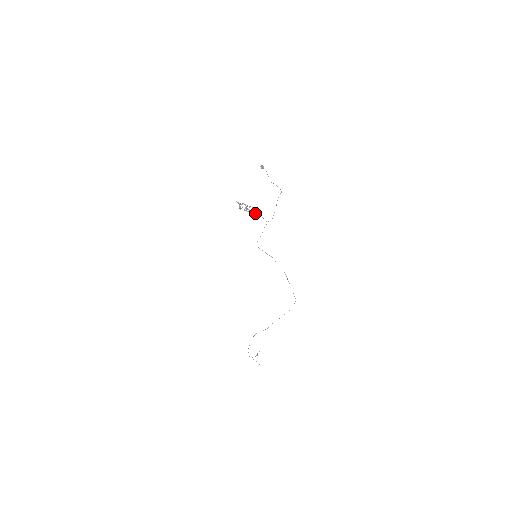
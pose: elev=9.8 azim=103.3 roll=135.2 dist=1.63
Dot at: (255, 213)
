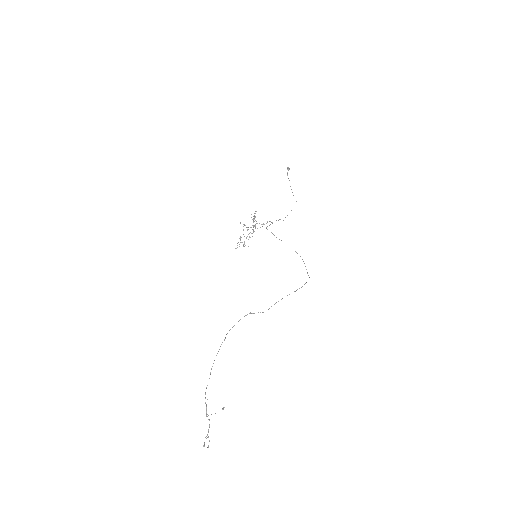
Dot at: (263, 224)
